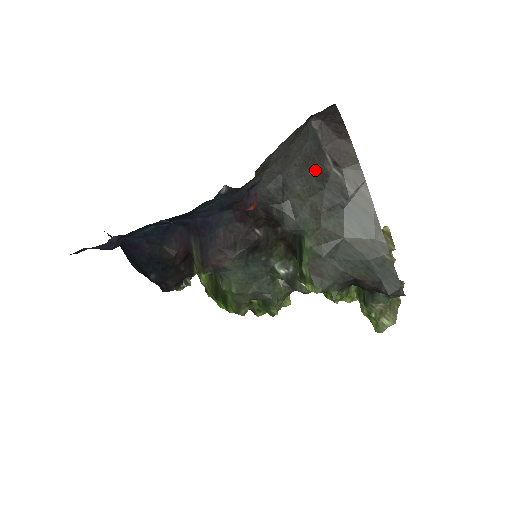
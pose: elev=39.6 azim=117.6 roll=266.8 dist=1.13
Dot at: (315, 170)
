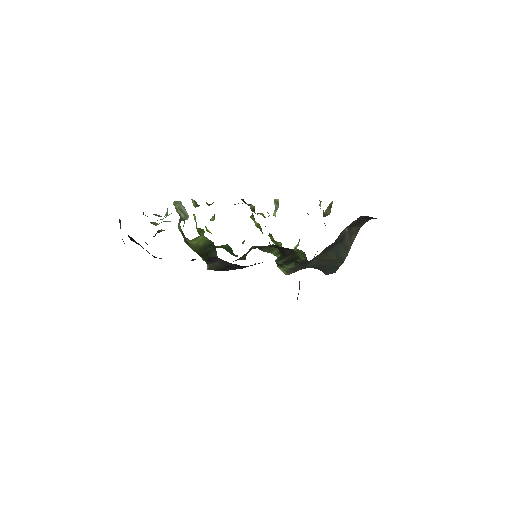
Dot at: occluded
